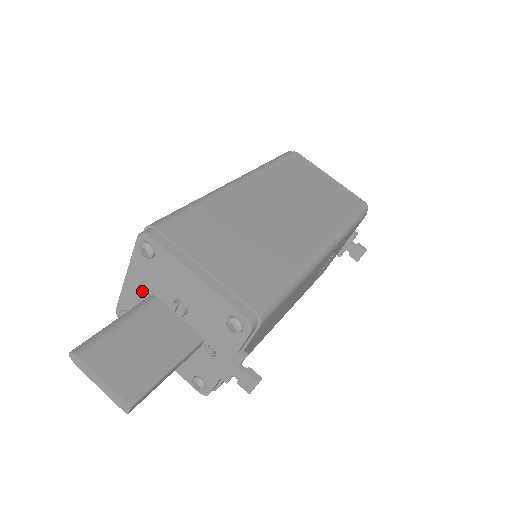
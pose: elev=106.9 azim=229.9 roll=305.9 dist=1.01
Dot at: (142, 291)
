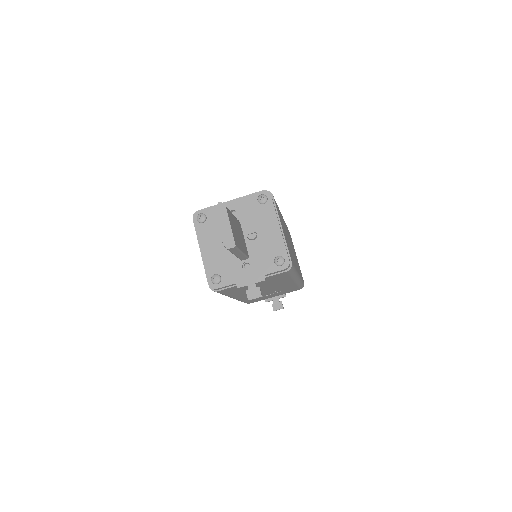
Dot at: occluded
